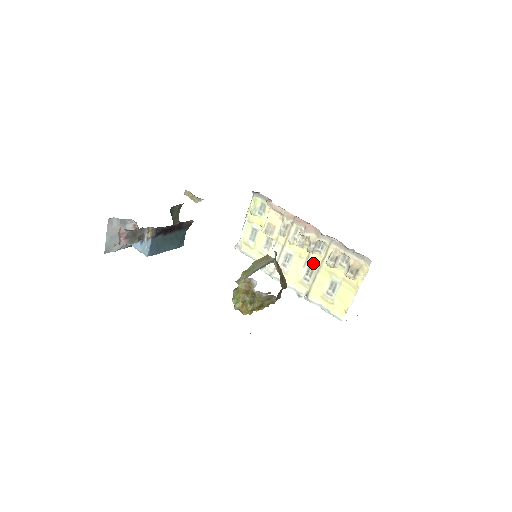
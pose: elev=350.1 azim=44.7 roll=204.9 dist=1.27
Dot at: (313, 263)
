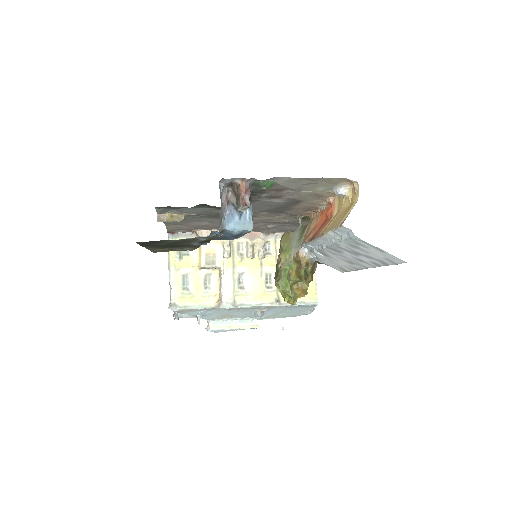
Dot at: (269, 267)
